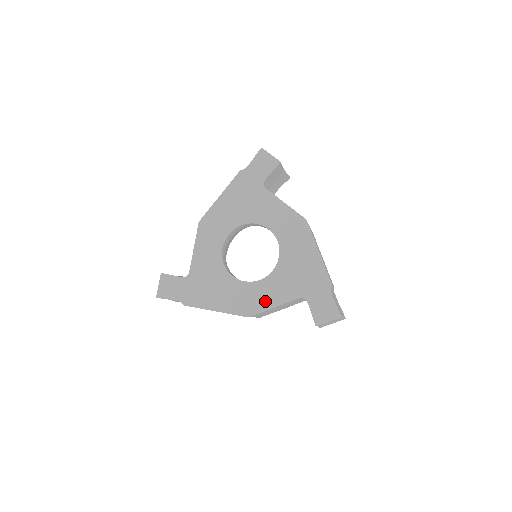
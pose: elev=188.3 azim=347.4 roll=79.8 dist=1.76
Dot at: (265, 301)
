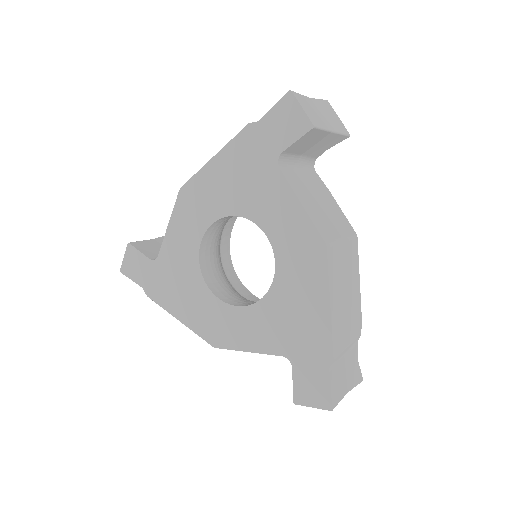
Dot at: (238, 338)
